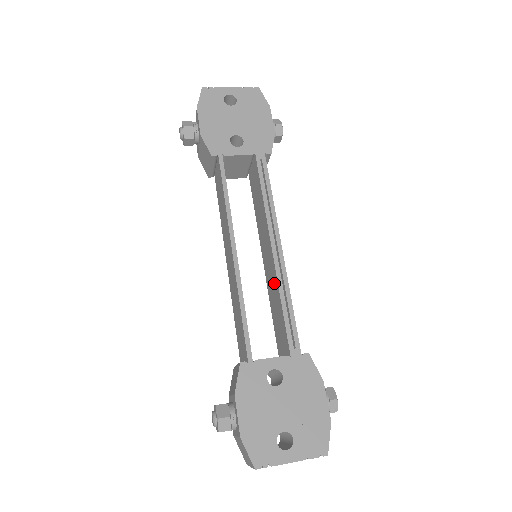
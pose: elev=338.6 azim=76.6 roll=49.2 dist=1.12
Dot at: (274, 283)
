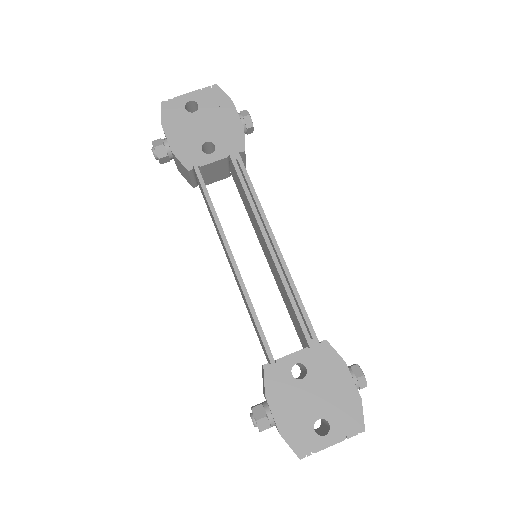
Dot at: (279, 279)
